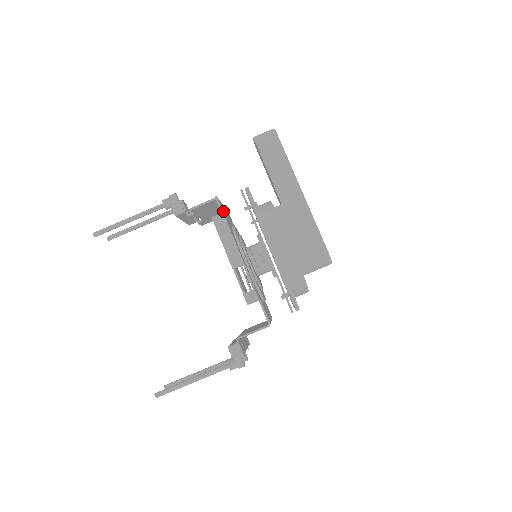
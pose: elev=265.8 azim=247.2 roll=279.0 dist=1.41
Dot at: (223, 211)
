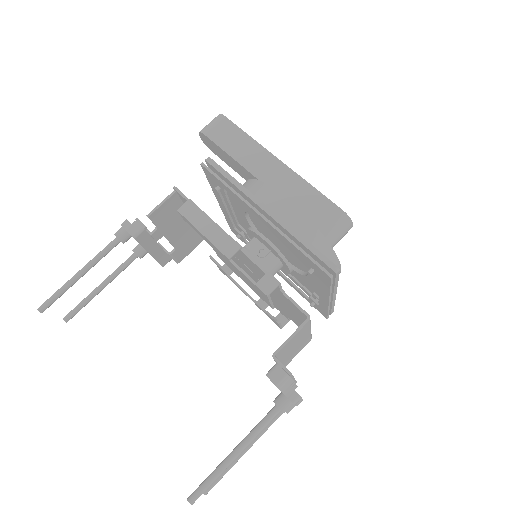
Dot at: occluded
